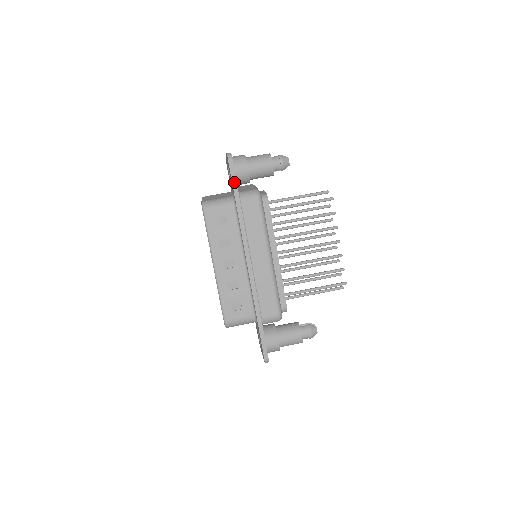
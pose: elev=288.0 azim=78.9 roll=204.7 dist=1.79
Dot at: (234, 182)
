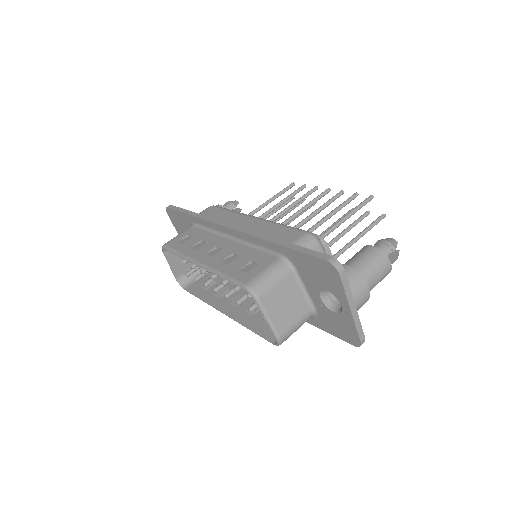
Dot at: (180, 210)
